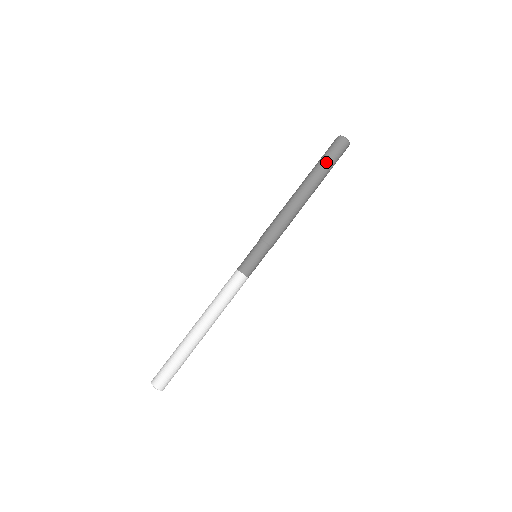
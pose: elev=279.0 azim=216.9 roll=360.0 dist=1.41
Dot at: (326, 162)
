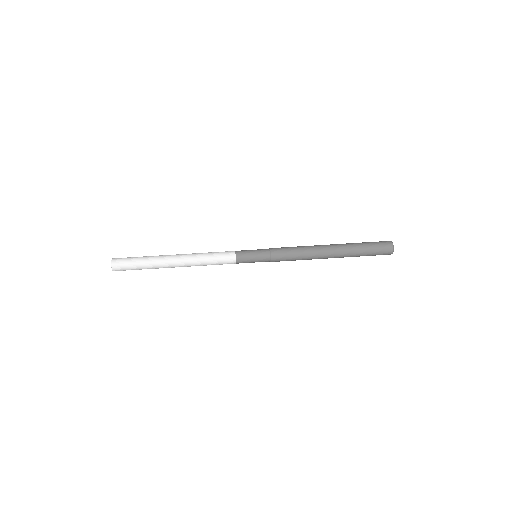
Dot at: (363, 246)
